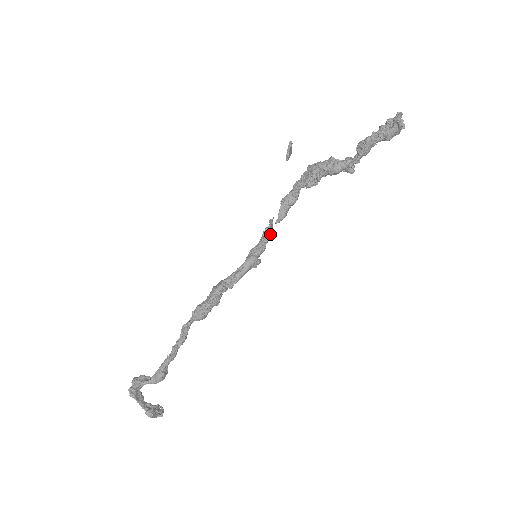
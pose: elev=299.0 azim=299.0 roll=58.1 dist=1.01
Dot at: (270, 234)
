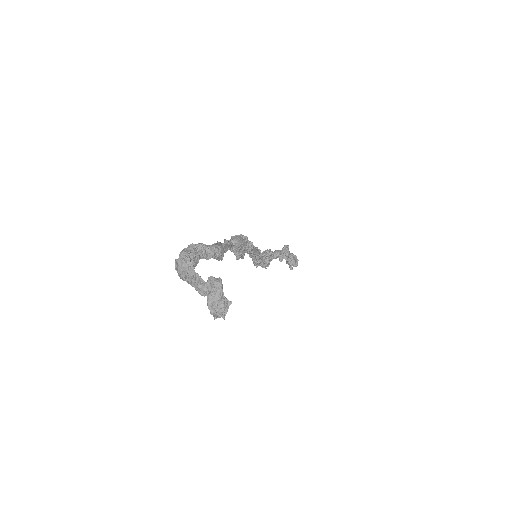
Dot at: occluded
